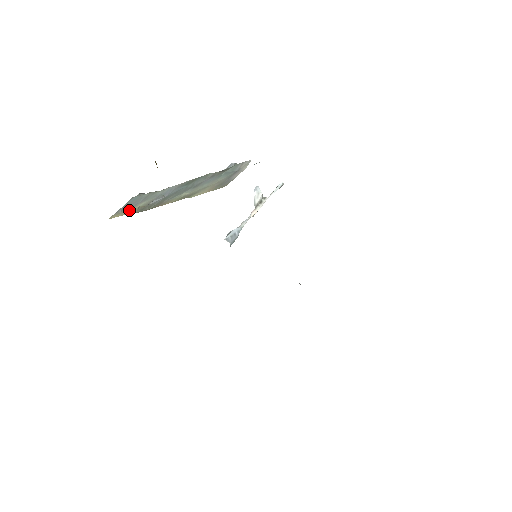
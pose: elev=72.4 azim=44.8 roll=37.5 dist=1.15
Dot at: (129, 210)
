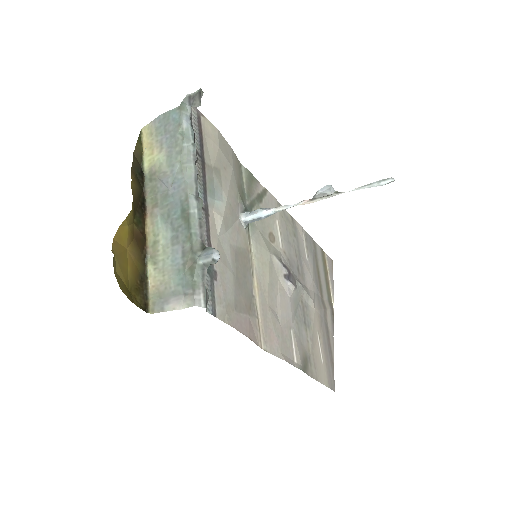
Dot at: (154, 148)
